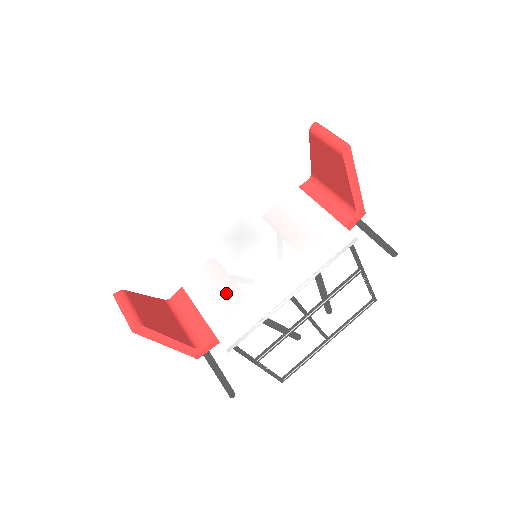
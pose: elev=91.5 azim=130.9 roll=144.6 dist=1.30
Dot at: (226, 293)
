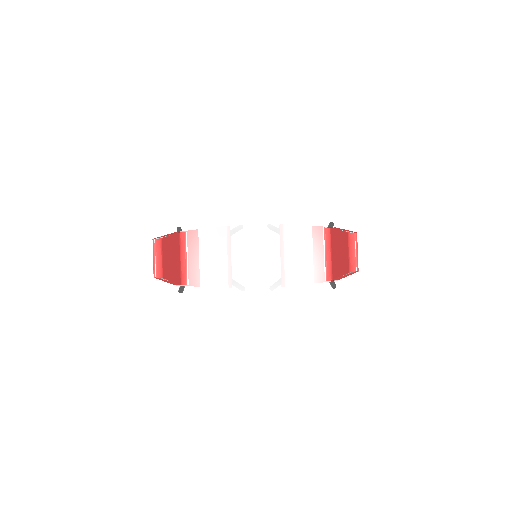
Dot at: (223, 286)
